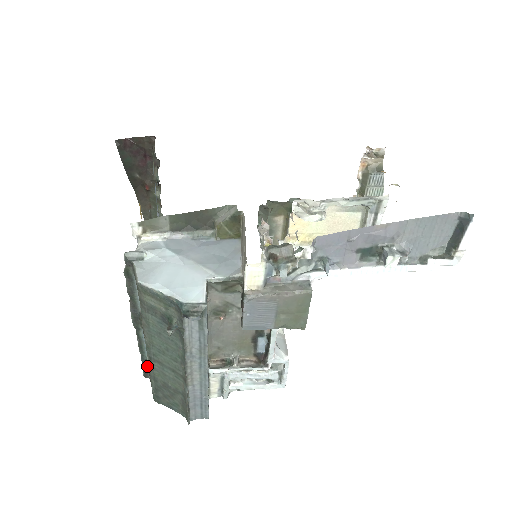
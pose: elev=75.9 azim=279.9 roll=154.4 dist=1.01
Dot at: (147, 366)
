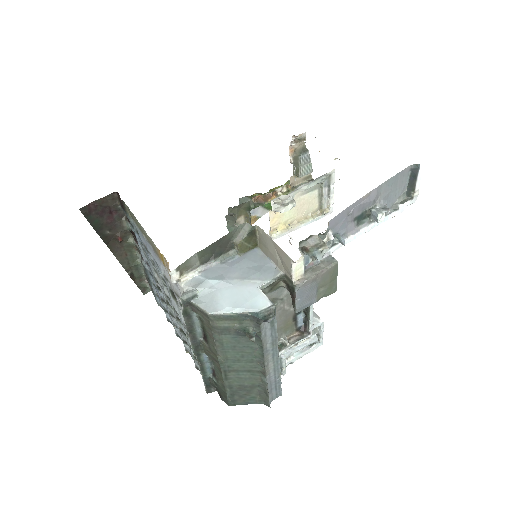
Dot at: (212, 382)
